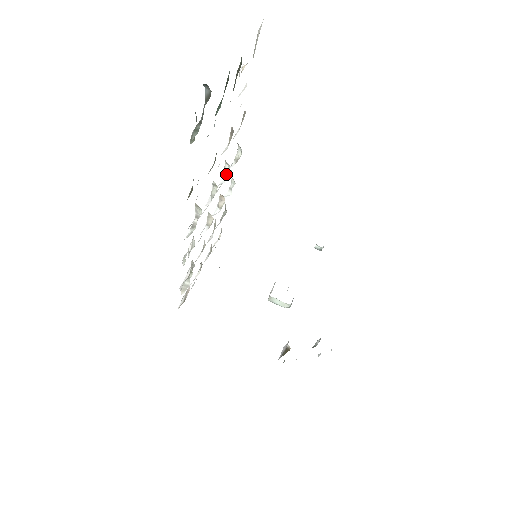
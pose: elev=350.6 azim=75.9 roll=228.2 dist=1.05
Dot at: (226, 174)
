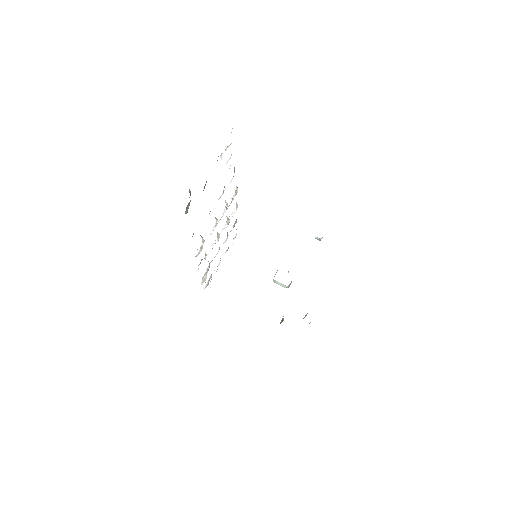
Dot at: occluded
